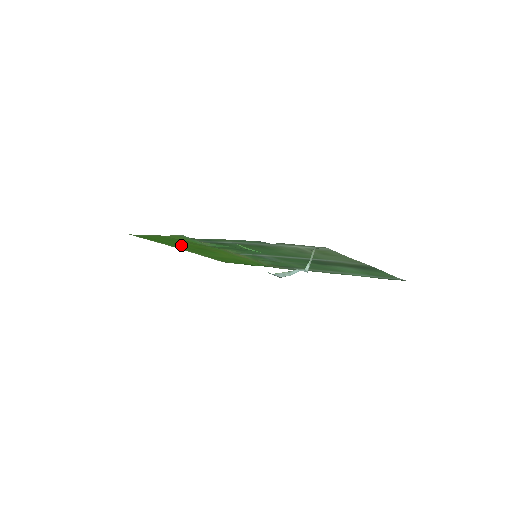
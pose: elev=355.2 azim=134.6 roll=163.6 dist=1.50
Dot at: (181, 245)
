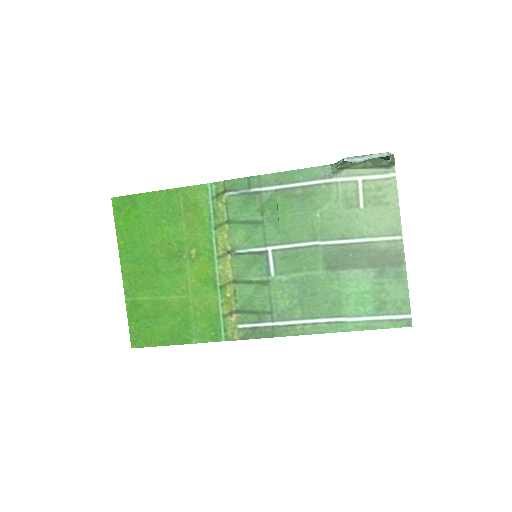
Dot at: (154, 241)
